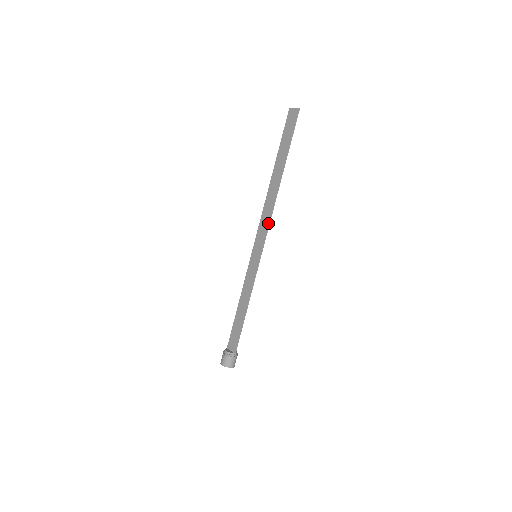
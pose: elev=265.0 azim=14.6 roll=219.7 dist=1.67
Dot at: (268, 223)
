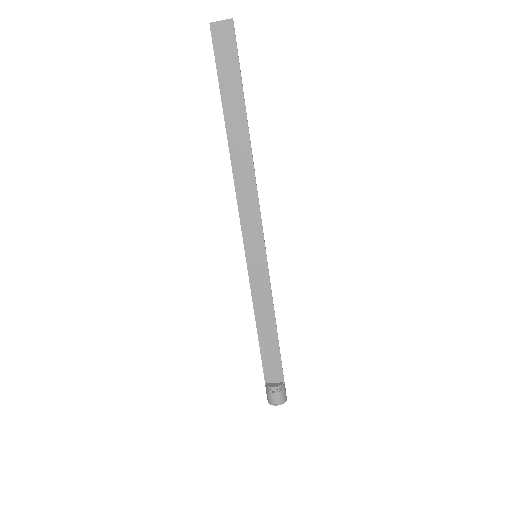
Dot at: (257, 206)
